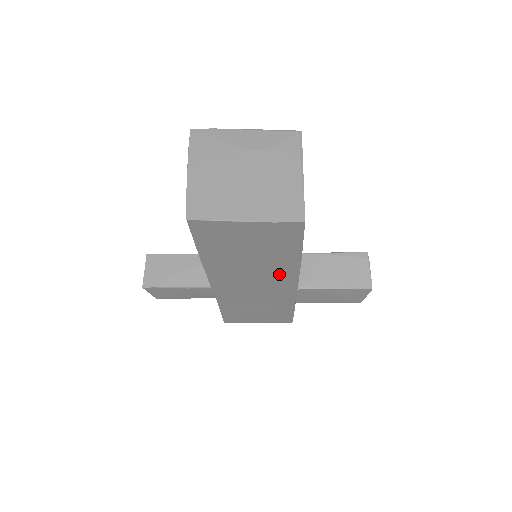
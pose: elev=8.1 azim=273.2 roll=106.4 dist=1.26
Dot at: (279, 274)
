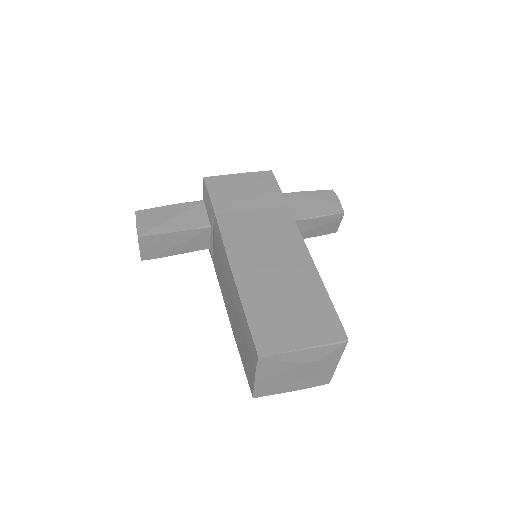
Dot at: occluded
